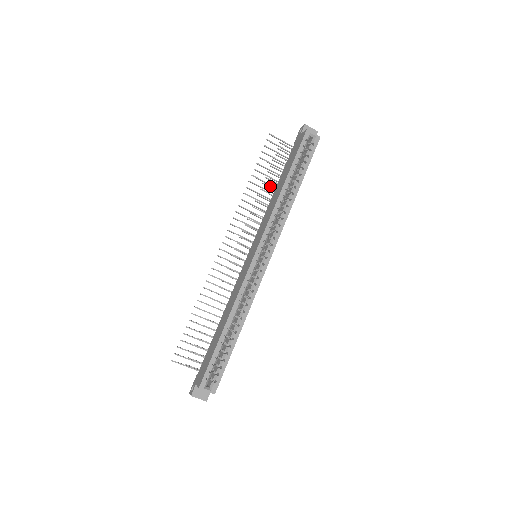
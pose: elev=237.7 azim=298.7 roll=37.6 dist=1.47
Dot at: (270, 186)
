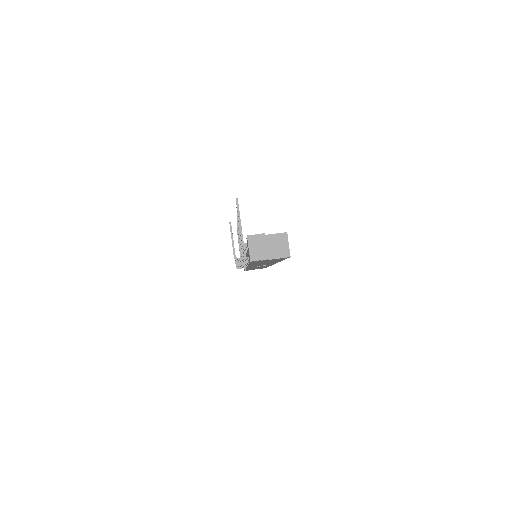
Dot at: occluded
